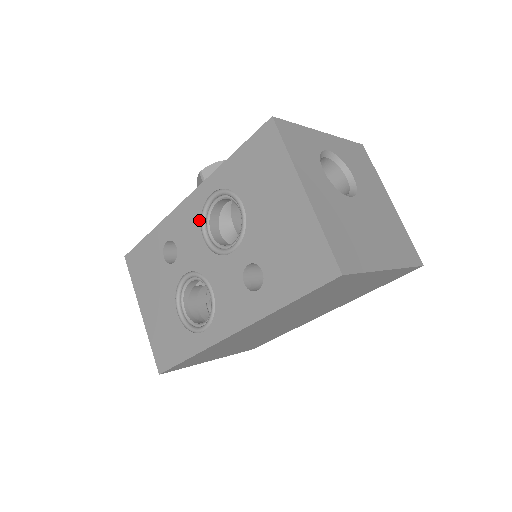
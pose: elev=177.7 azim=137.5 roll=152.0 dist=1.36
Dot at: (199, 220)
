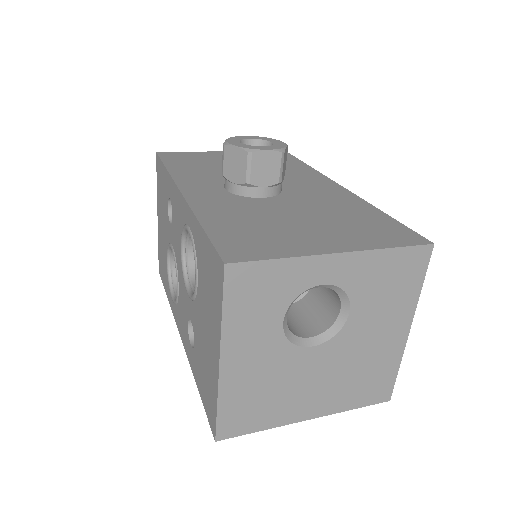
Dot at: (182, 229)
